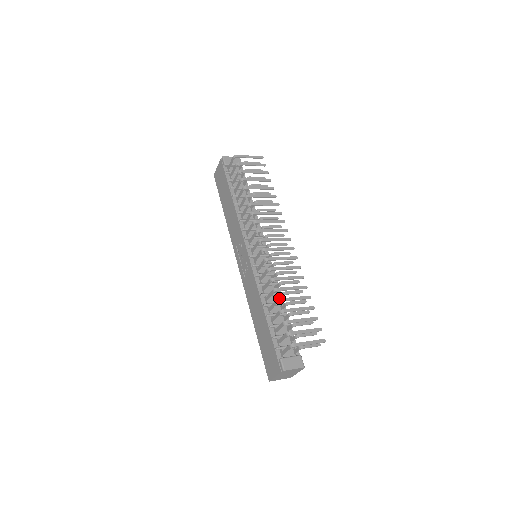
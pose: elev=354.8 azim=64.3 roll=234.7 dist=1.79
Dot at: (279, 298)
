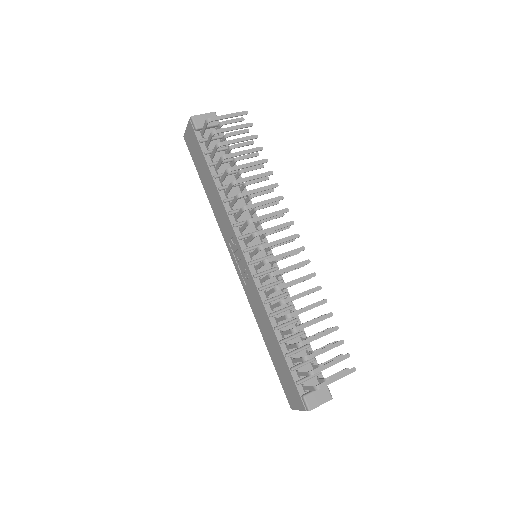
Dot at: occluded
